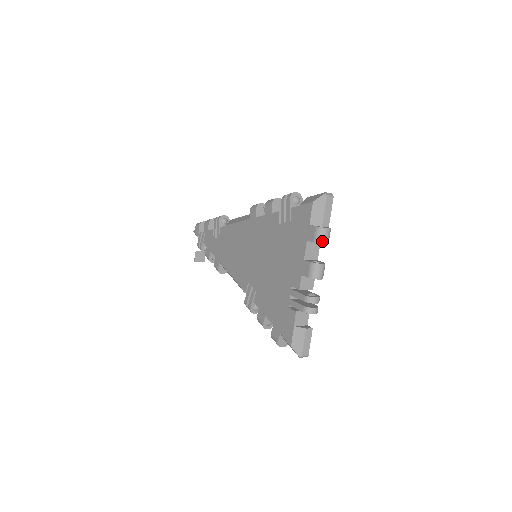
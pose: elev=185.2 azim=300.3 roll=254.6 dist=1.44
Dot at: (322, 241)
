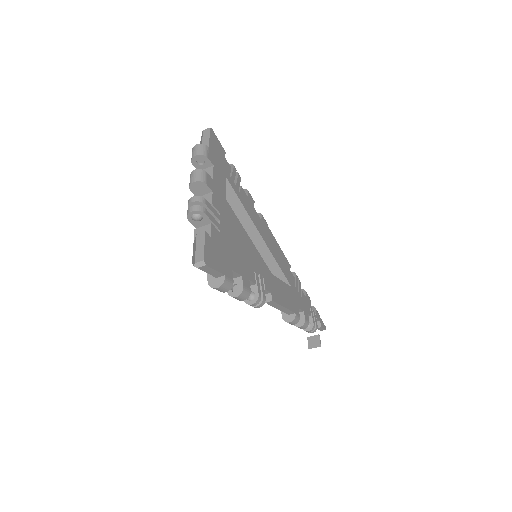
Dot at: (193, 156)
